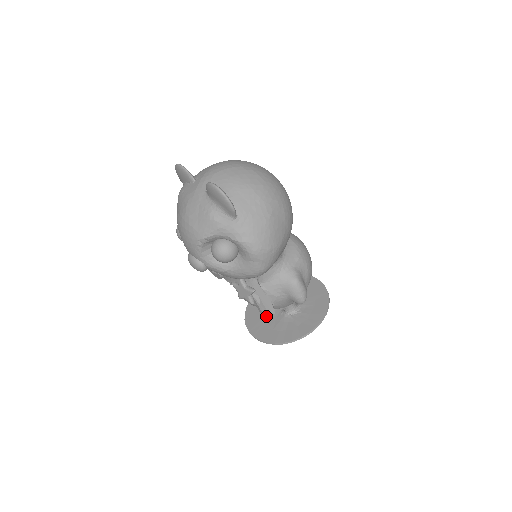
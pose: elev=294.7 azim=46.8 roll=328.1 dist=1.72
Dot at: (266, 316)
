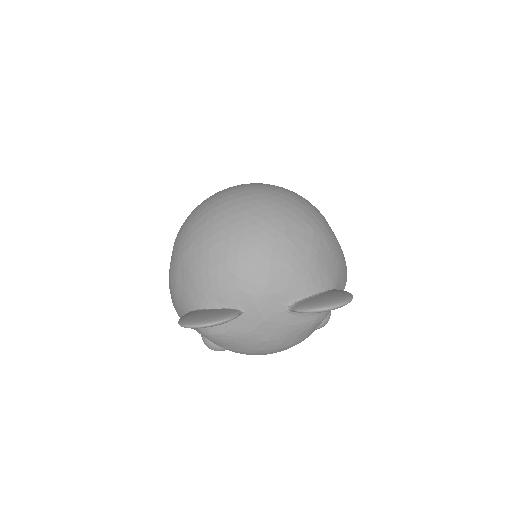
Dot at: occluded
